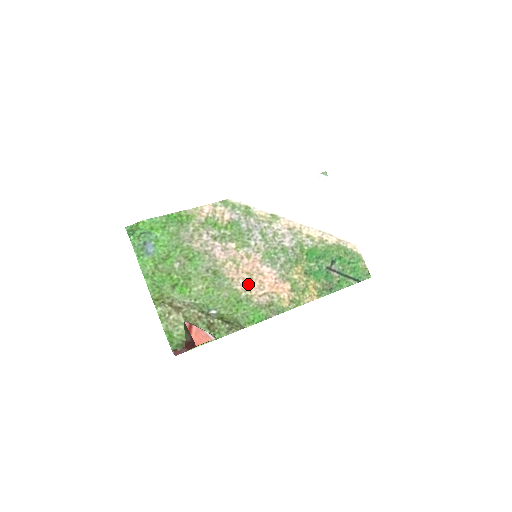
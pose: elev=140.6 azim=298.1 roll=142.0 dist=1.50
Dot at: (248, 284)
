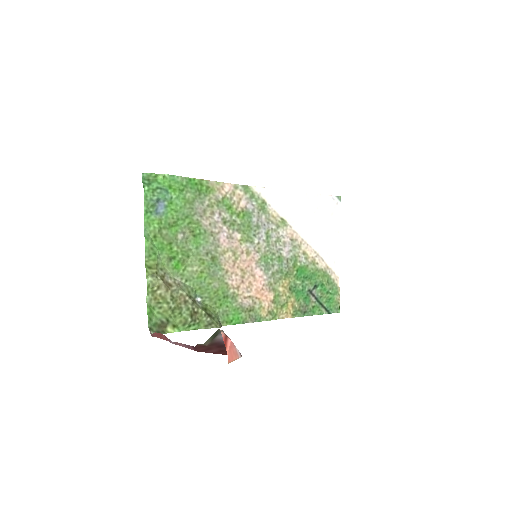
Dot at: (239, 281)
